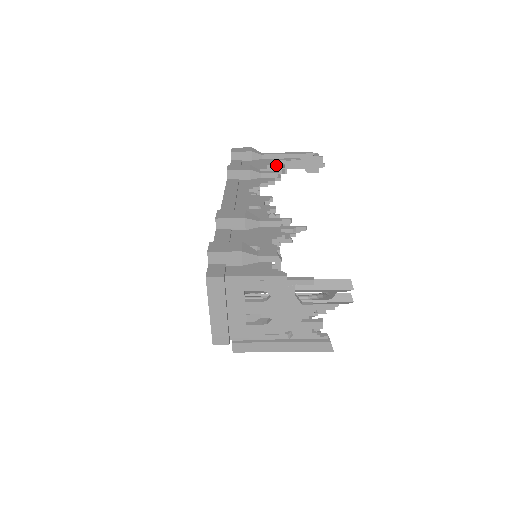
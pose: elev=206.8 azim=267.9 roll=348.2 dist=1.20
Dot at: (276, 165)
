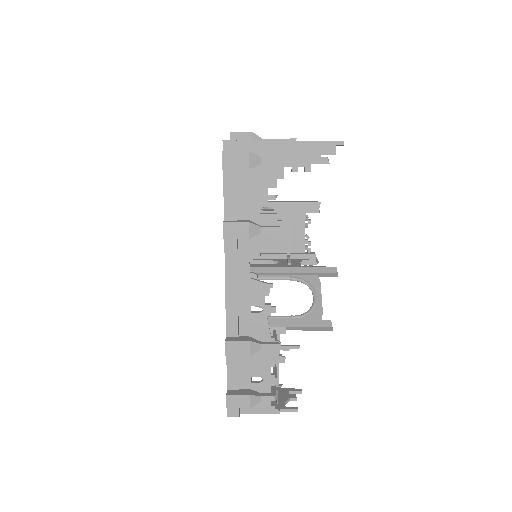
Dot at: (279, 178)
